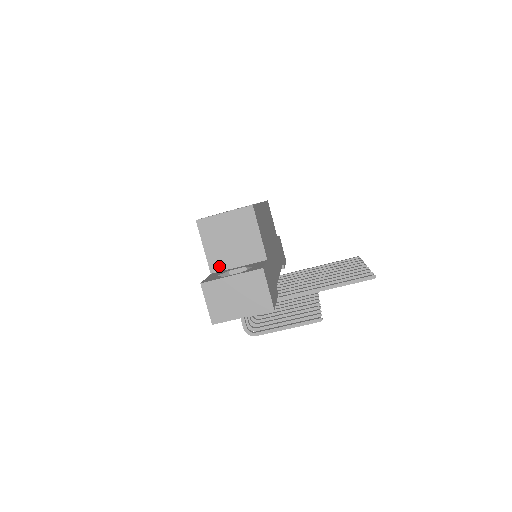
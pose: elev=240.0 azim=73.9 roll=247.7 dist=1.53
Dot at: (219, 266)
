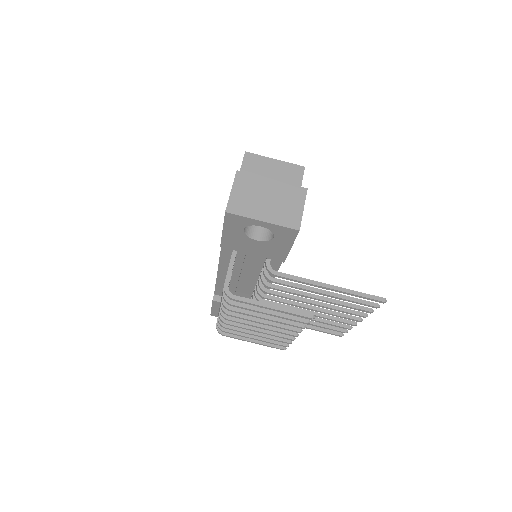
Dot at: occluded
